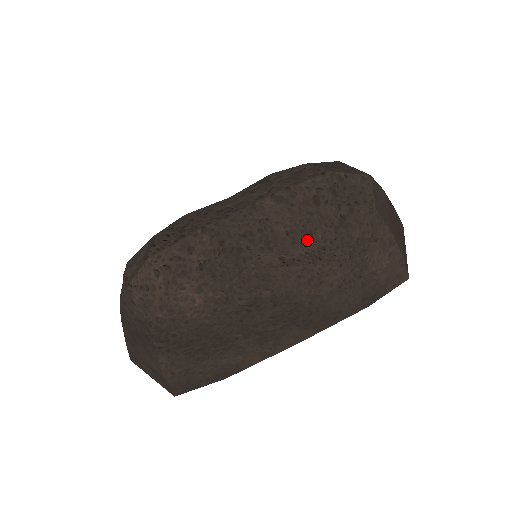
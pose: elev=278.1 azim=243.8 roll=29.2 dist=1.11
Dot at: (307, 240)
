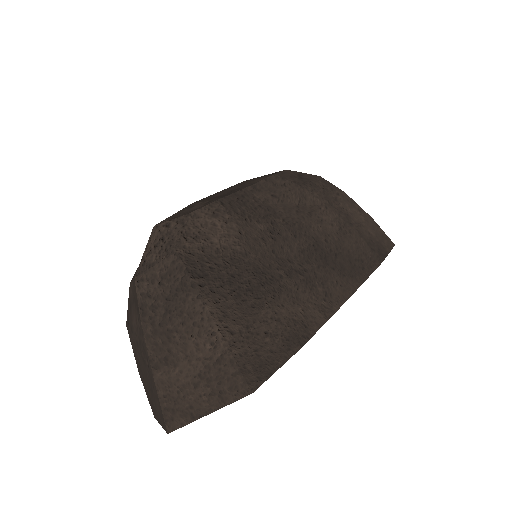
Dot at: (285, 183)
